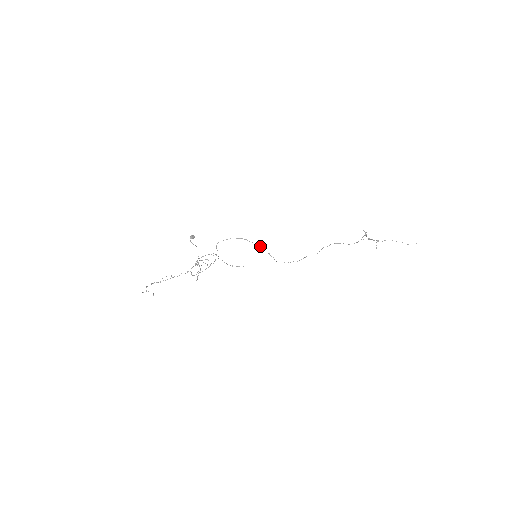
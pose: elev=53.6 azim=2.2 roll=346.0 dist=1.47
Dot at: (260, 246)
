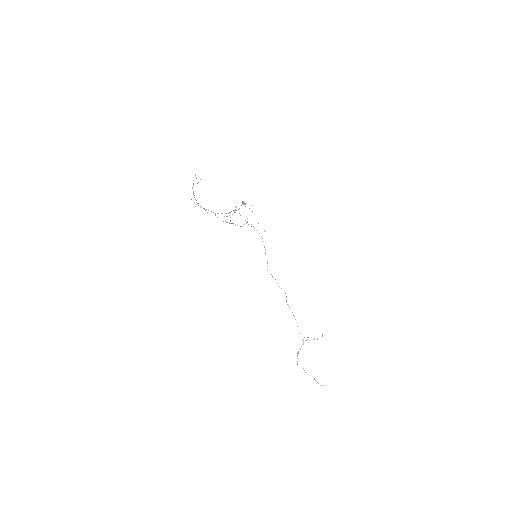
Dot at: occluded
